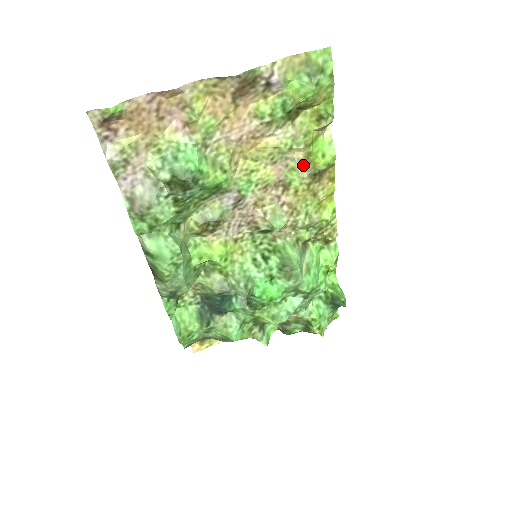
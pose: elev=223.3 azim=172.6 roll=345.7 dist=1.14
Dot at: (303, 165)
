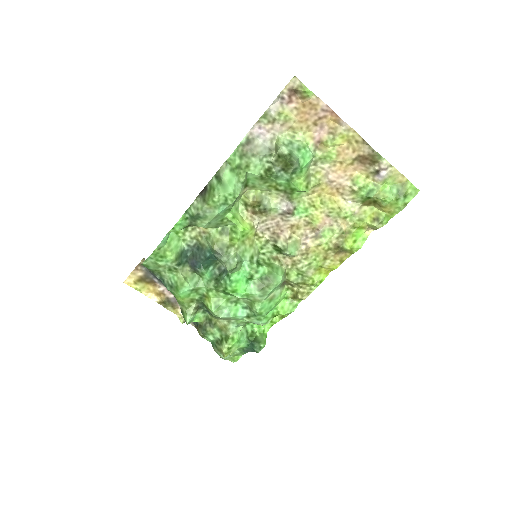
Dot at: (340, 234)
